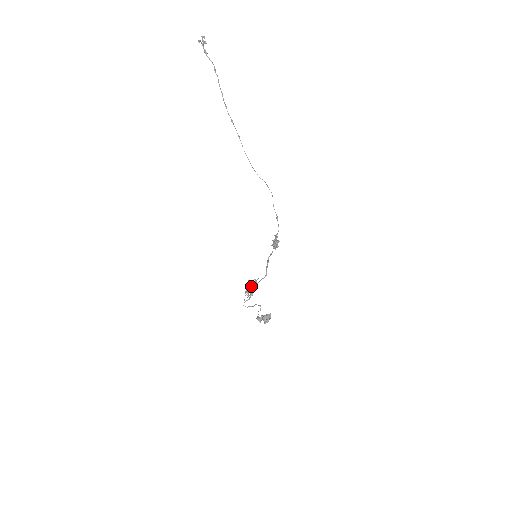
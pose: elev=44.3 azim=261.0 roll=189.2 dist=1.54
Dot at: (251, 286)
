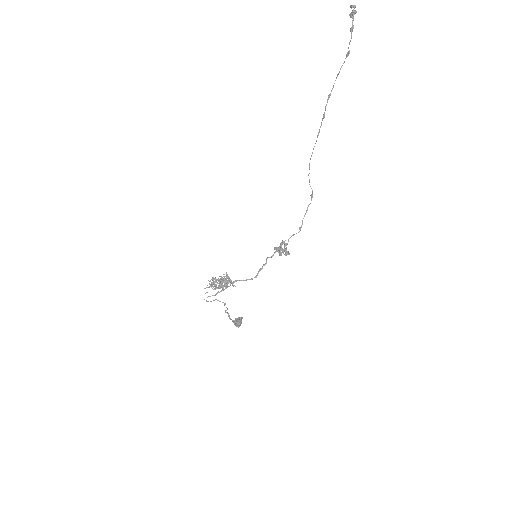
Dot at: (230, 283)
